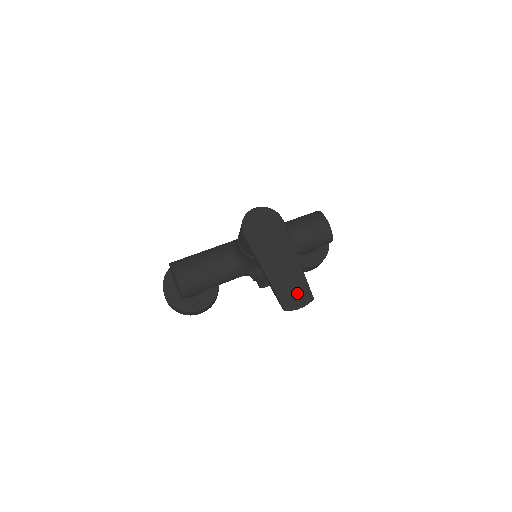
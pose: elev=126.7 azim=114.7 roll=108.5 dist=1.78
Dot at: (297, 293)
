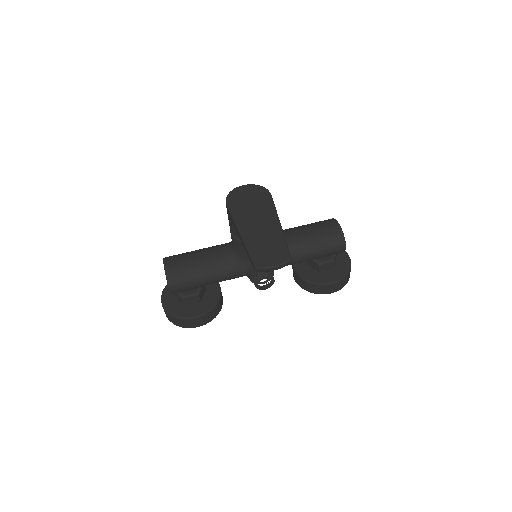
Dot at: (272, 253)
